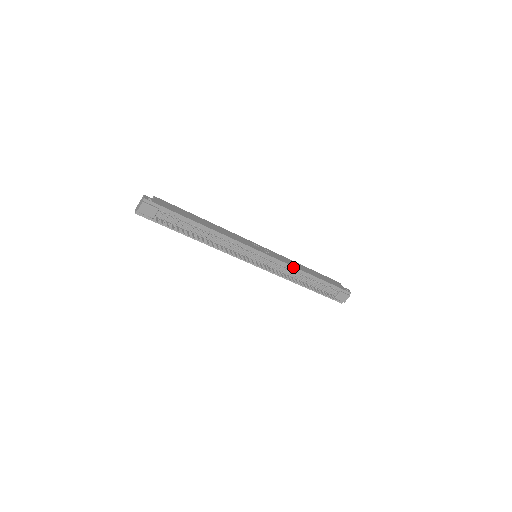
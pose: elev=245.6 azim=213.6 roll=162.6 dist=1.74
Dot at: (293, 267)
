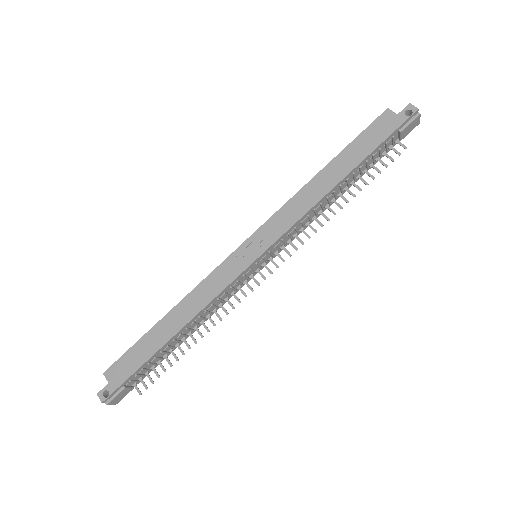
Dot at: (308, 211)
